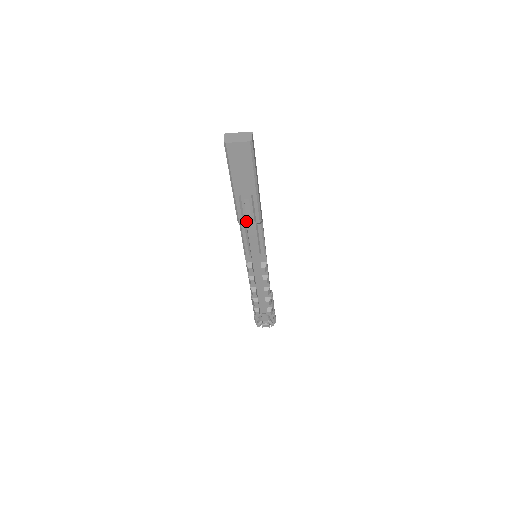
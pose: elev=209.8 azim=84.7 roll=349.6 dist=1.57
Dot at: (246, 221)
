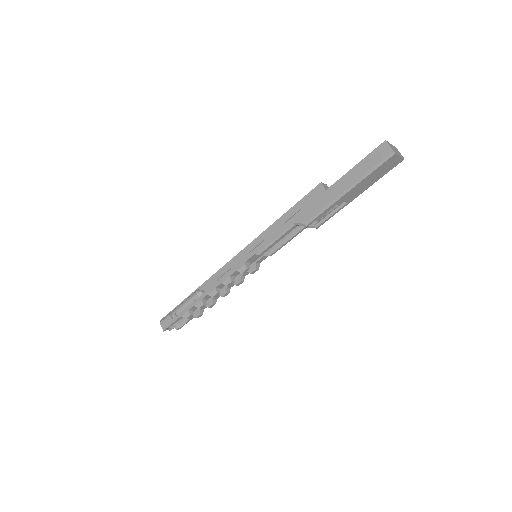
Dot at: occluded
